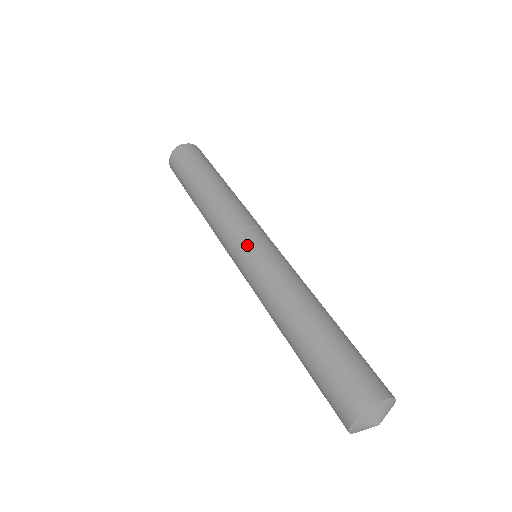
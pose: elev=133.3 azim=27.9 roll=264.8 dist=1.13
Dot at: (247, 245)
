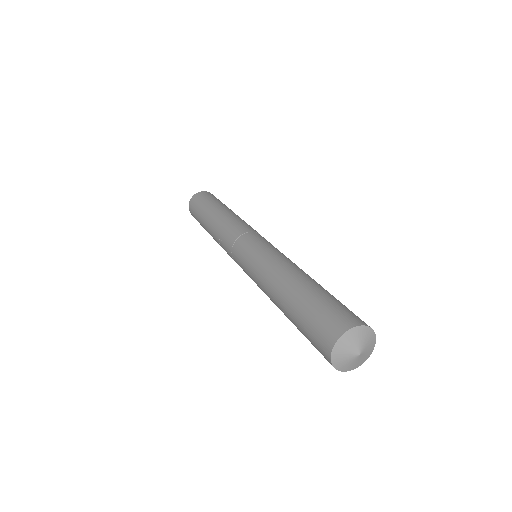
Dot at: (245, 243)
